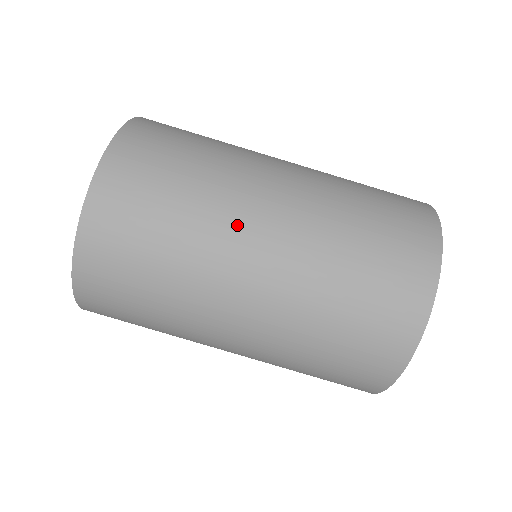
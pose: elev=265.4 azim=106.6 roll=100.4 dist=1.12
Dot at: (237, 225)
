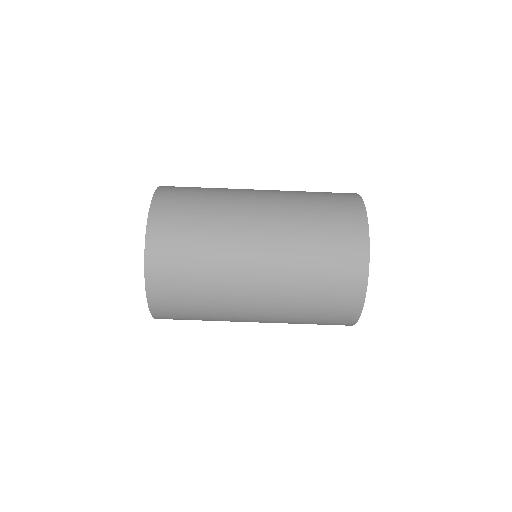
Dot at: (237, 303)
